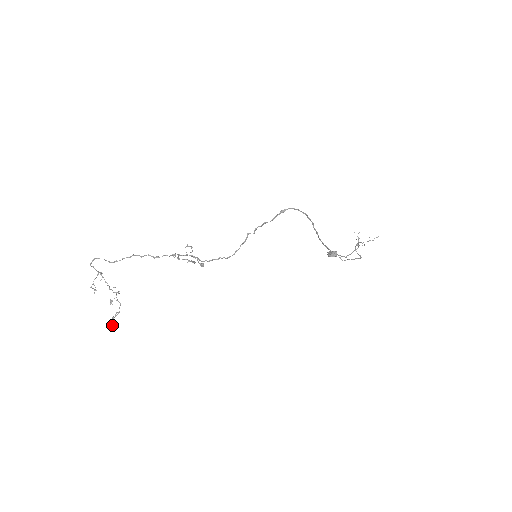
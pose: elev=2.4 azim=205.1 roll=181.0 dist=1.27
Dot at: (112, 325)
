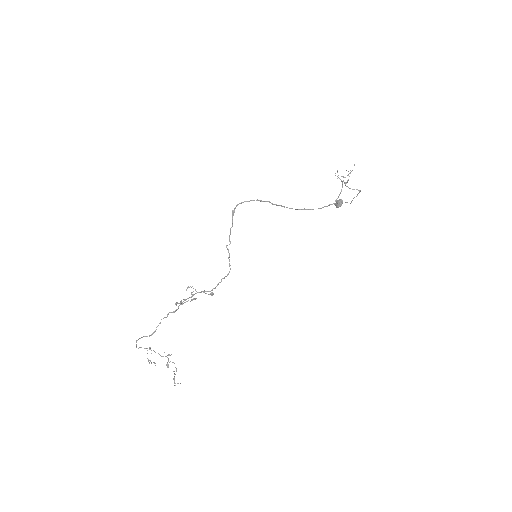
Dot at: (177, 383)
